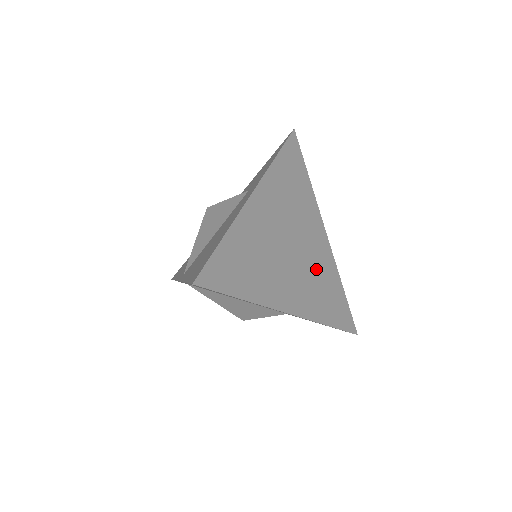
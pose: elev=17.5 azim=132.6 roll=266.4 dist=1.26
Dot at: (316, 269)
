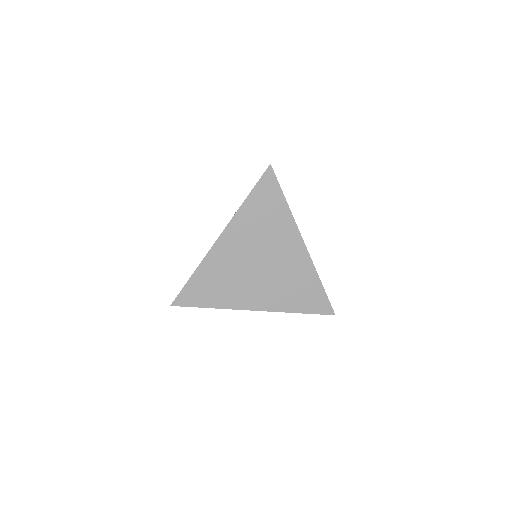
Dot at: (287, 275)
